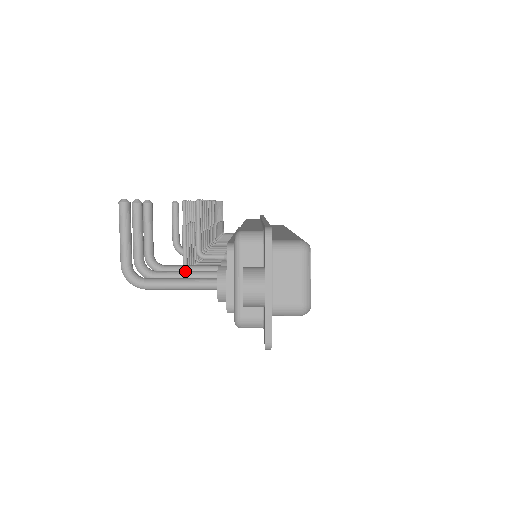
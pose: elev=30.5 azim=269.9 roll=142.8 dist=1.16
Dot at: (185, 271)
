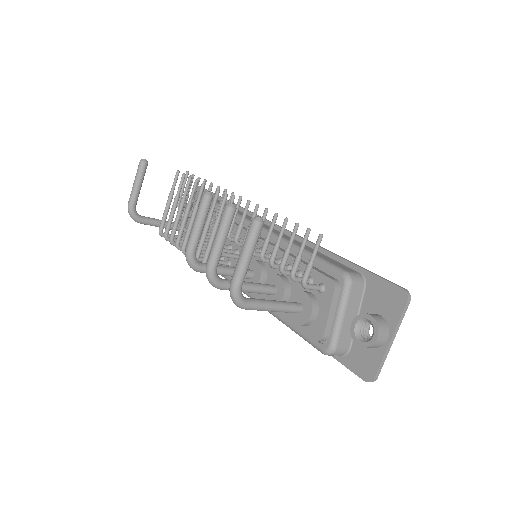
Dot at: (248, 282)
